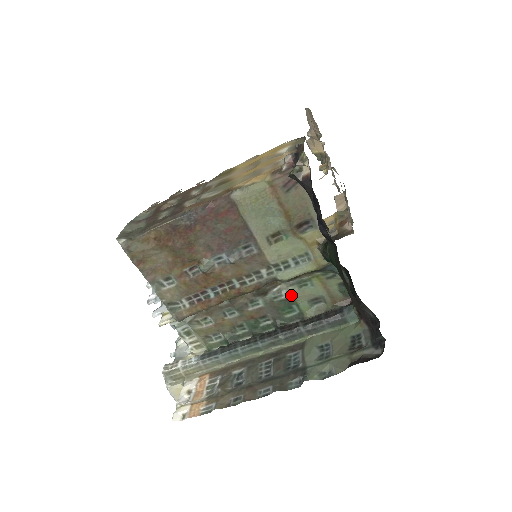
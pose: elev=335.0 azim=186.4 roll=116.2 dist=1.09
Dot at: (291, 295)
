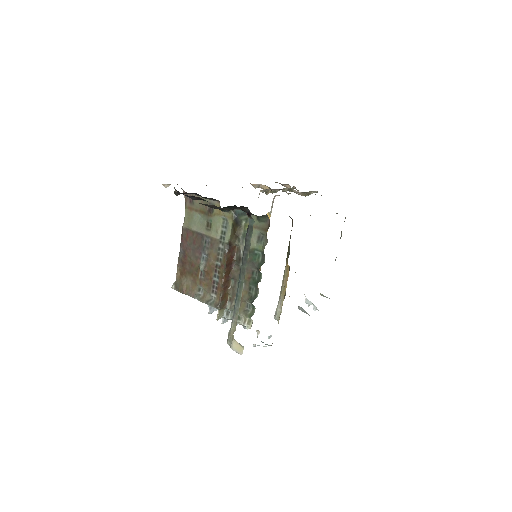
Dot at: occluded
